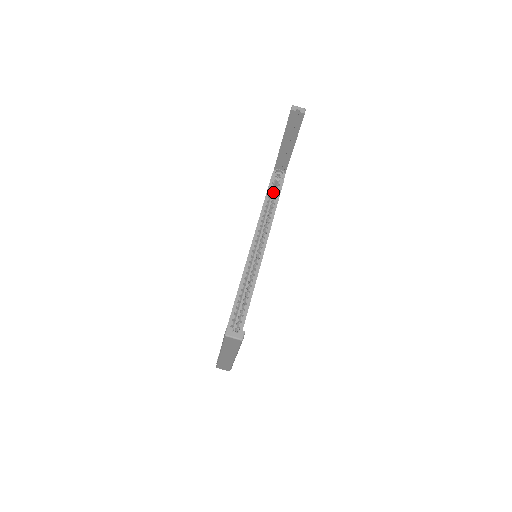
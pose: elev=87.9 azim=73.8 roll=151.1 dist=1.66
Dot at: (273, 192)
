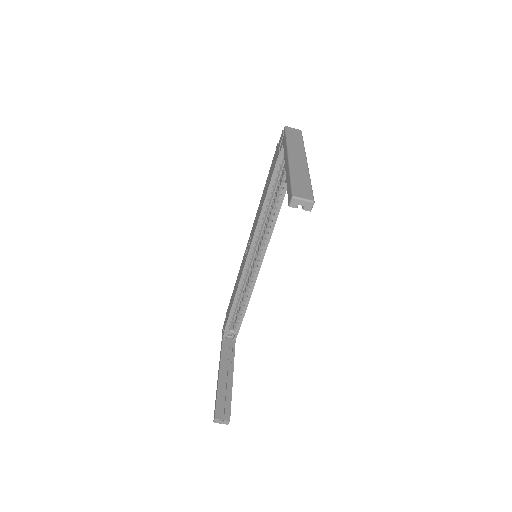
Dot at: occluded
